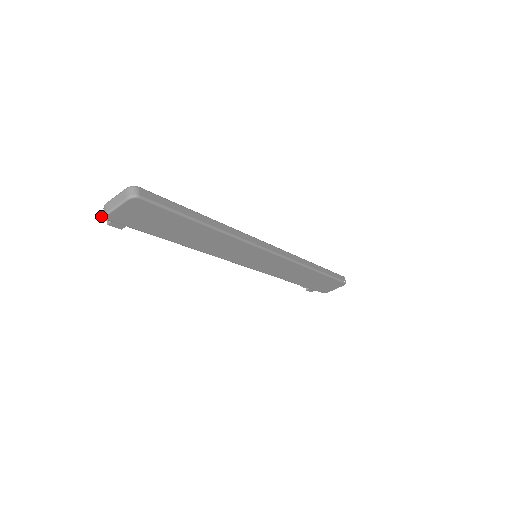
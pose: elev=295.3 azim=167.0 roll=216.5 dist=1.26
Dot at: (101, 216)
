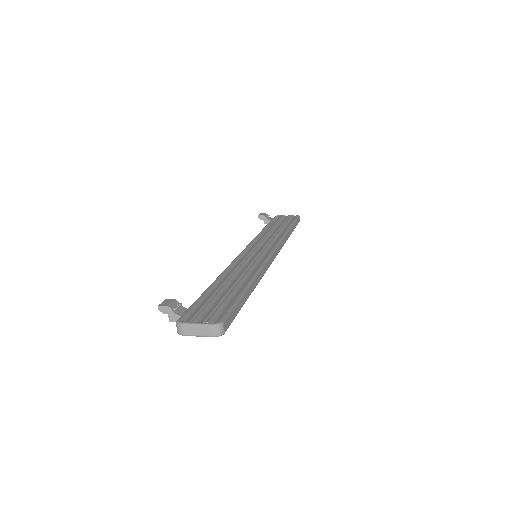
Dot at: (160, 308)
